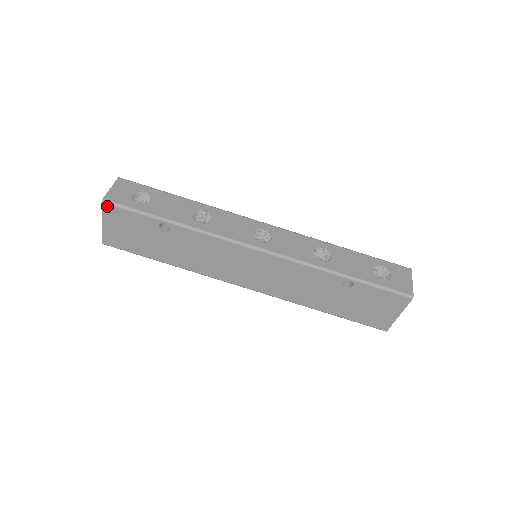
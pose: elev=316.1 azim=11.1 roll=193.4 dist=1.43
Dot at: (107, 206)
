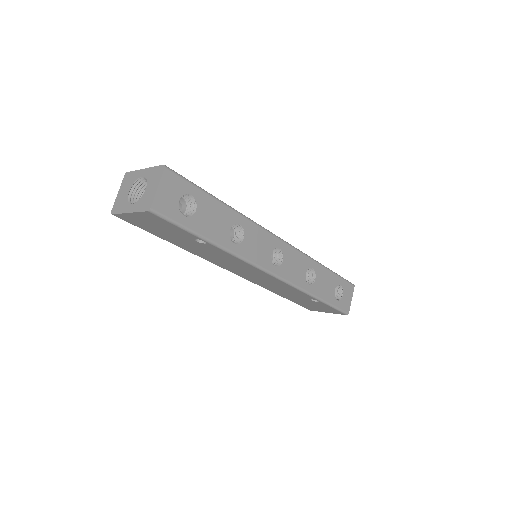
Dot at: (151, 214)
